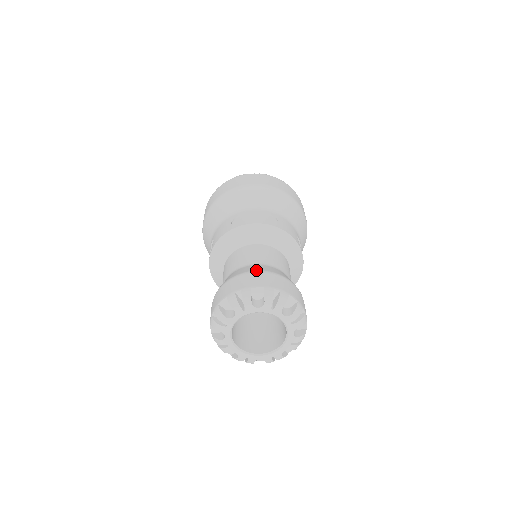
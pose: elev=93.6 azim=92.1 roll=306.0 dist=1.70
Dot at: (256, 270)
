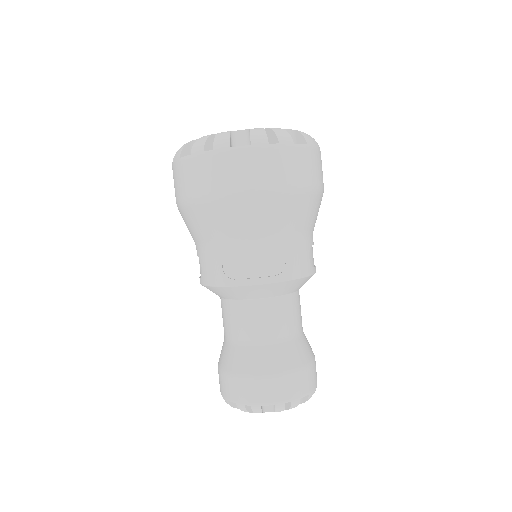
Dot at: (264, 374)
